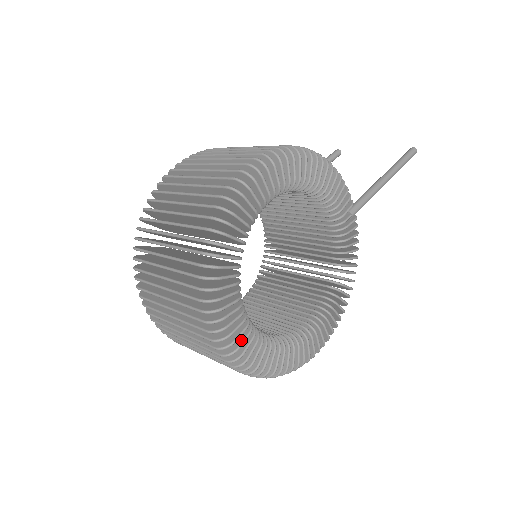
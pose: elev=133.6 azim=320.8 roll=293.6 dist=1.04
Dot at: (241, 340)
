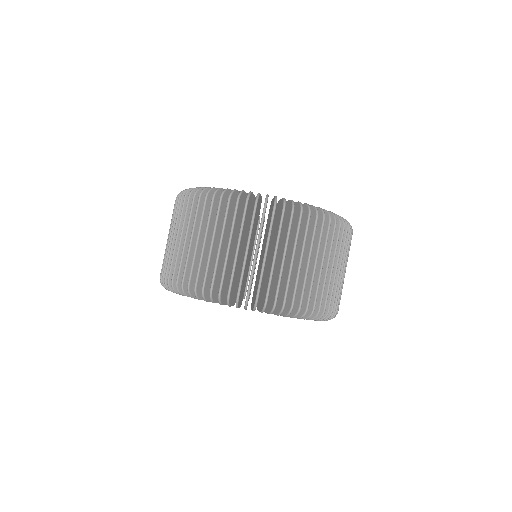
Dot at: occluded
